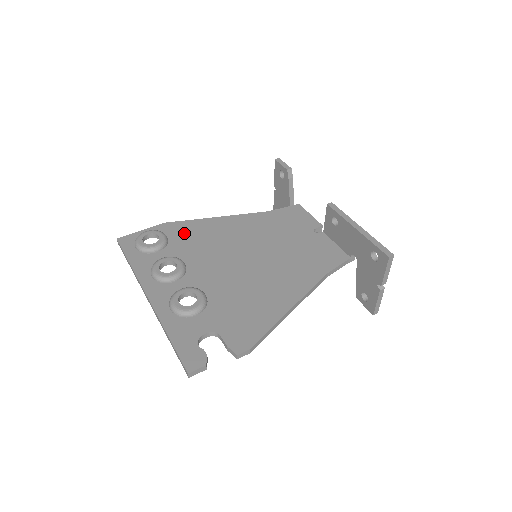
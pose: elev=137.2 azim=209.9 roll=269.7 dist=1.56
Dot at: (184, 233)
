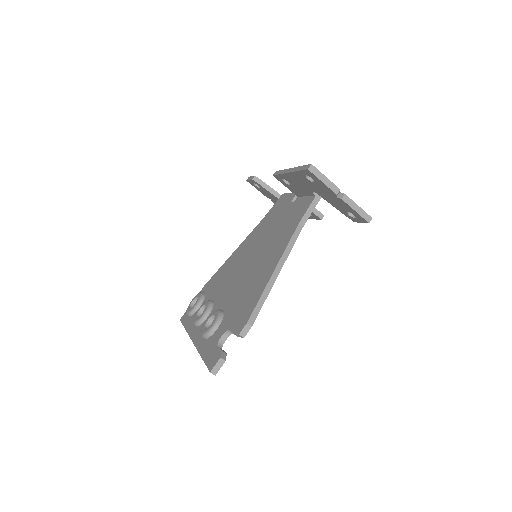
Dot at: (214, 282)
